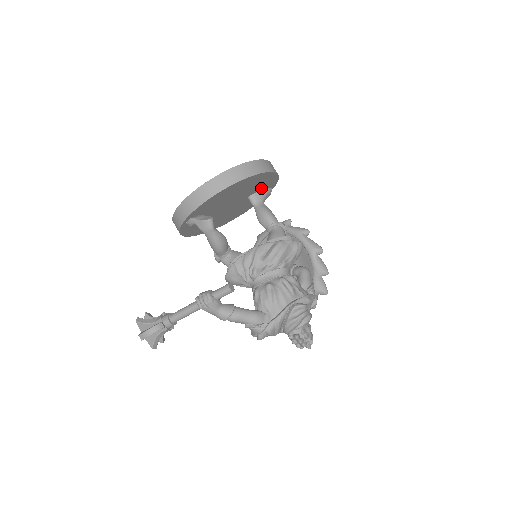
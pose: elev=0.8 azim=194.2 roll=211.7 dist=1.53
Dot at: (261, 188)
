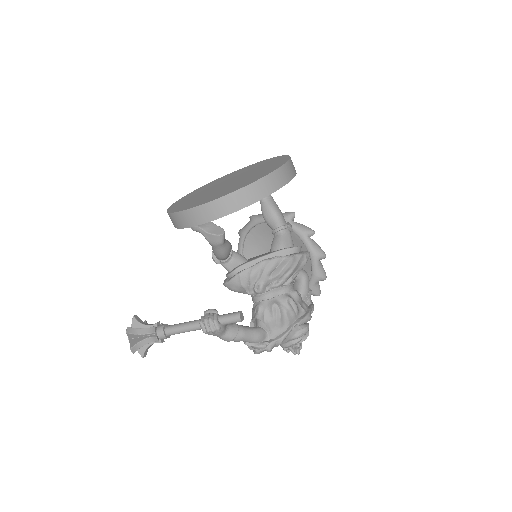
Dot at: occluded
